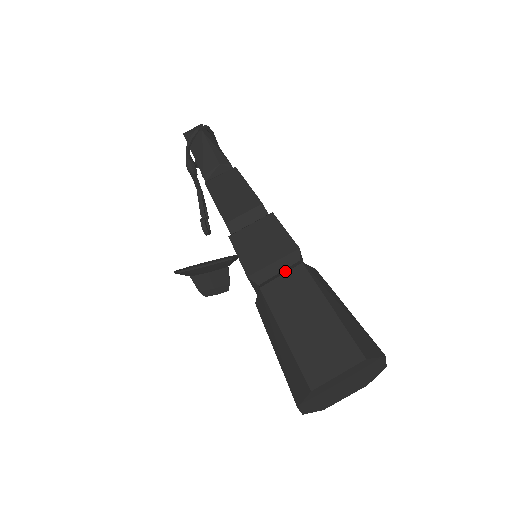
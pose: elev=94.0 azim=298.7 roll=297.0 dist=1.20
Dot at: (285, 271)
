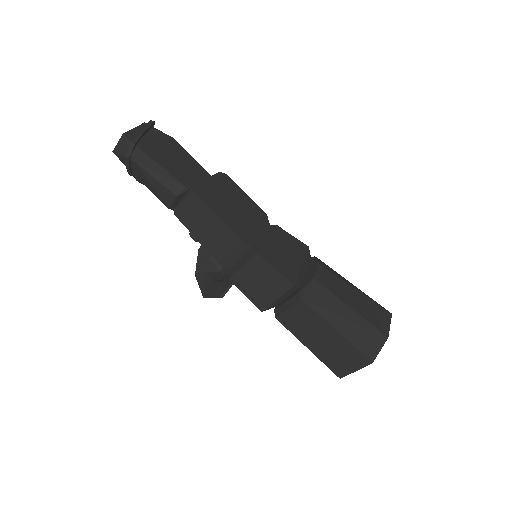
Dot at: (290, 304)
